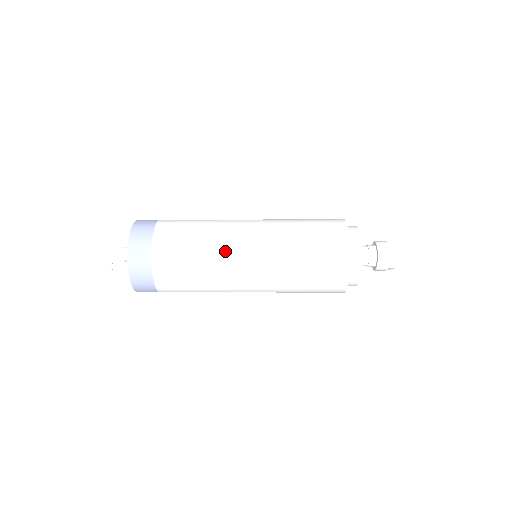
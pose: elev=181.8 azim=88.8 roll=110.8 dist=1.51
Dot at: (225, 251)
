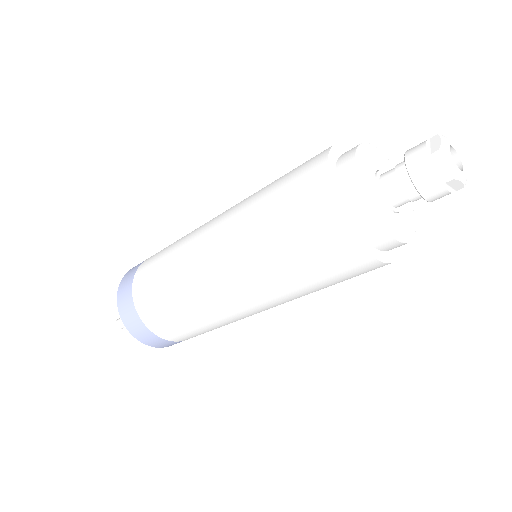
Dot at: (188, 264)
